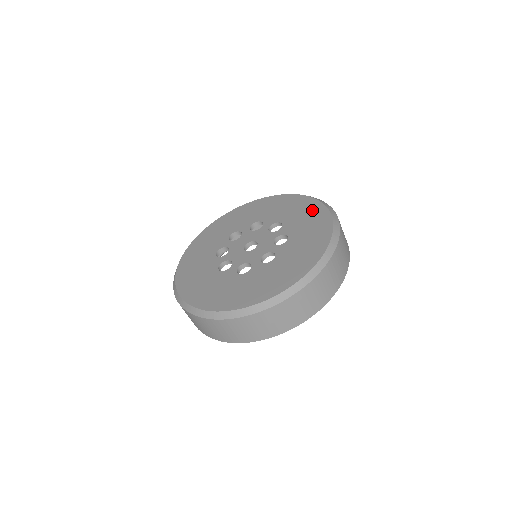
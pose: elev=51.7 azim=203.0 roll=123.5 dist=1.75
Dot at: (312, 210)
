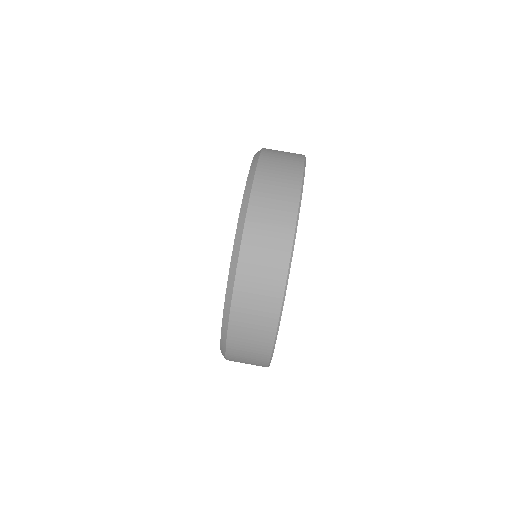
Dot at: occluded
